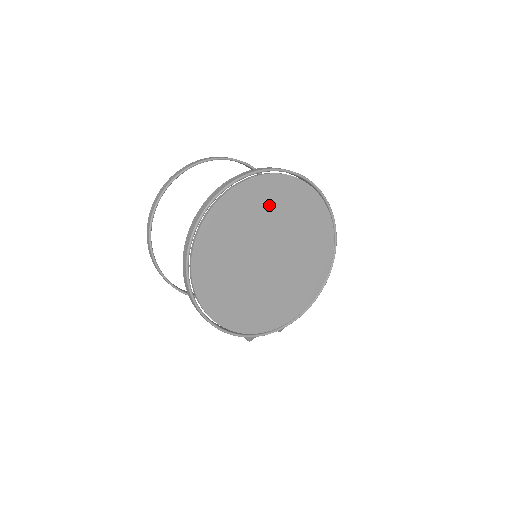
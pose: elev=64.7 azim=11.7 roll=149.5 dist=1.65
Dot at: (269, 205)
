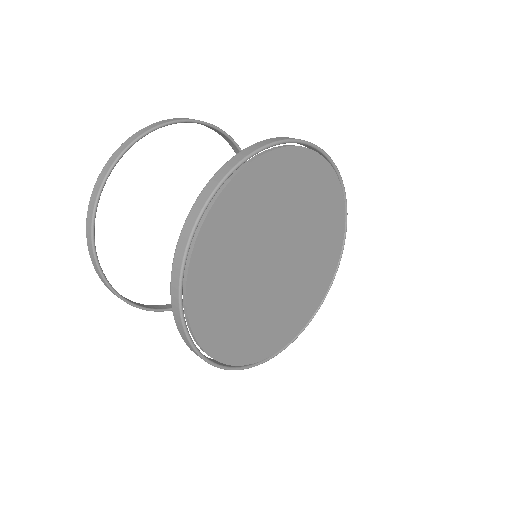
Dot at: (254, 209)
